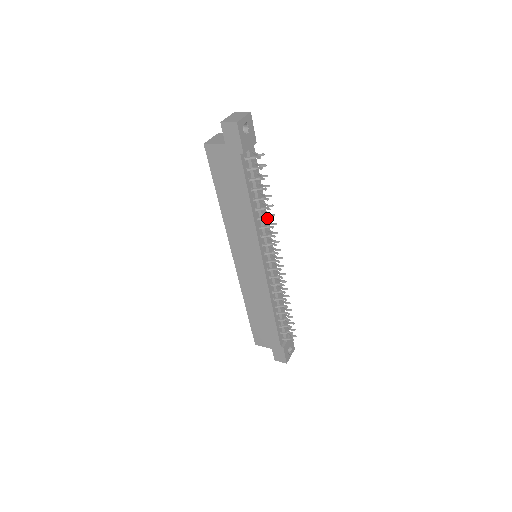
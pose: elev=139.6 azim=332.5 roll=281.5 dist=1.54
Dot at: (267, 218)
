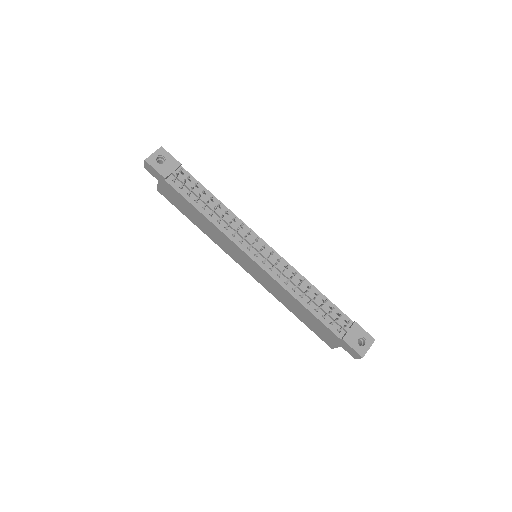
Dot at: (222, 216)
